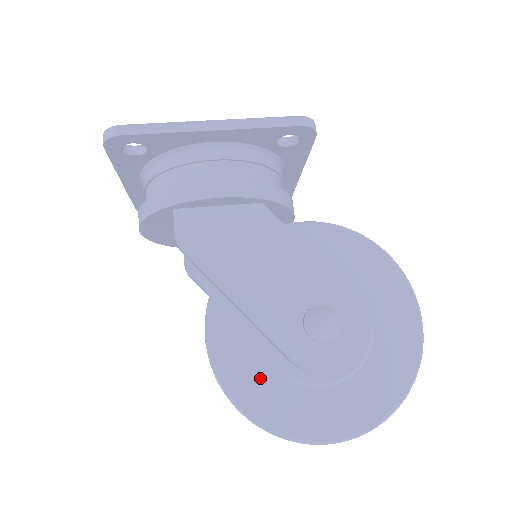
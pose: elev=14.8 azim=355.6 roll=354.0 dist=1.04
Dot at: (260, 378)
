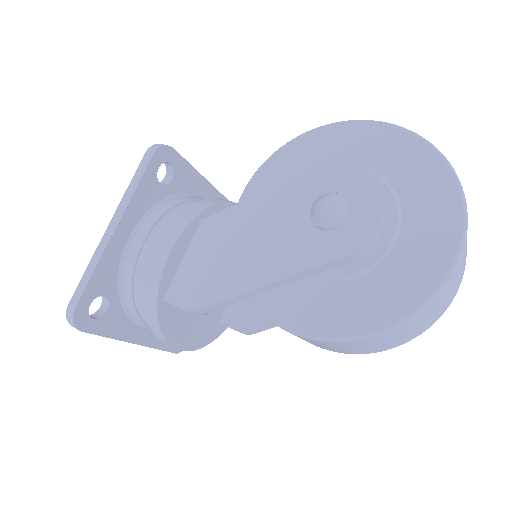
Dot at: (355, 298)
